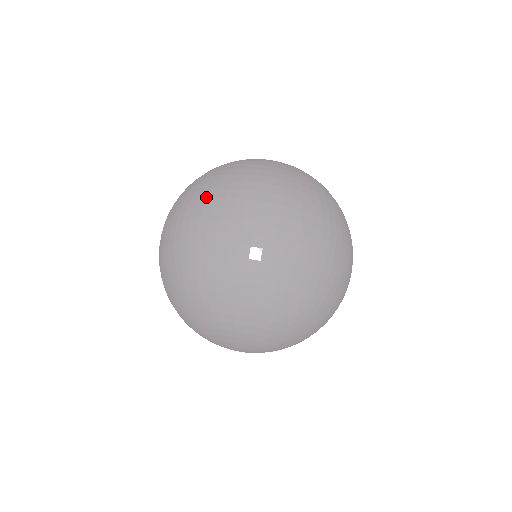
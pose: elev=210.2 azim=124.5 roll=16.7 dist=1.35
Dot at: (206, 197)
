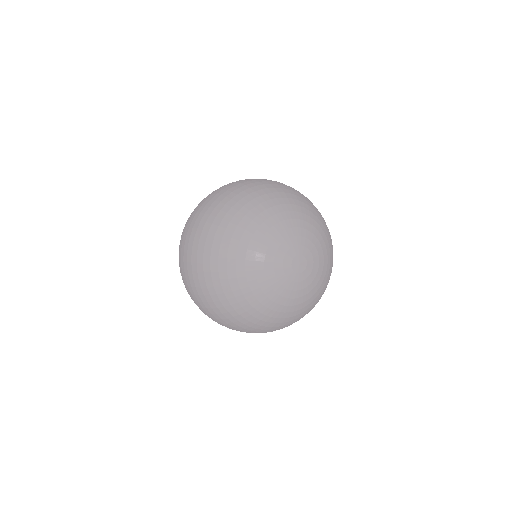
Dot at: occluded
